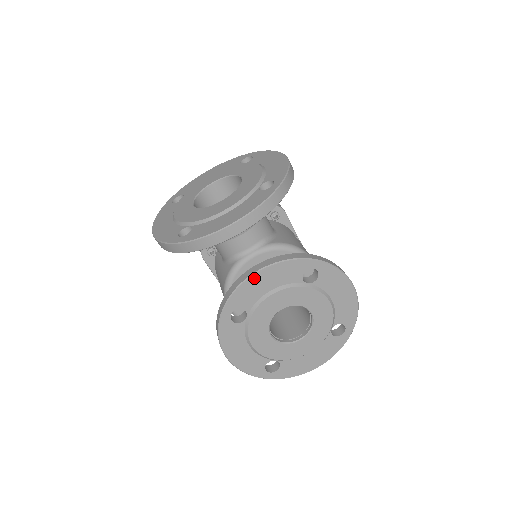
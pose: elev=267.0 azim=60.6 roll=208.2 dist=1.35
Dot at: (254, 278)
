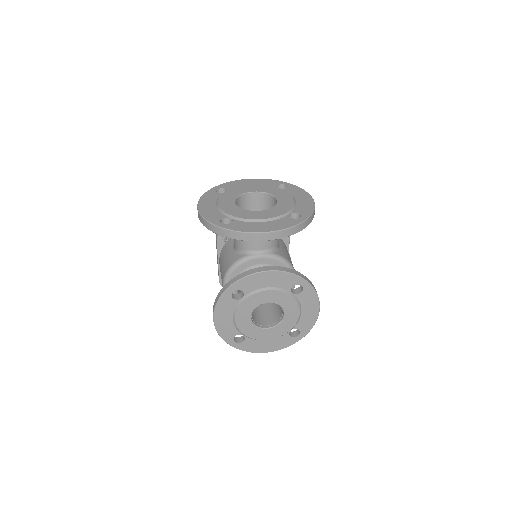
Dot at: (262, 274)
